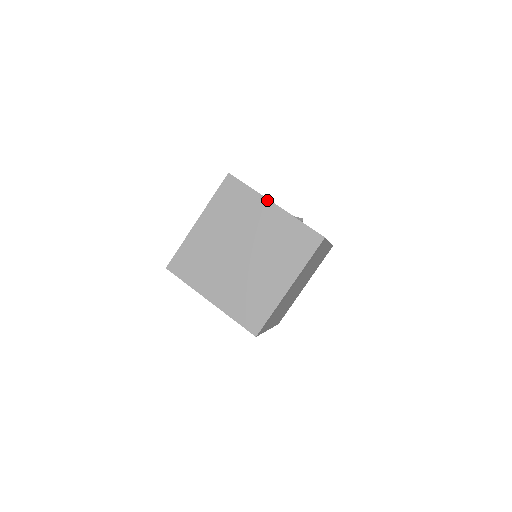
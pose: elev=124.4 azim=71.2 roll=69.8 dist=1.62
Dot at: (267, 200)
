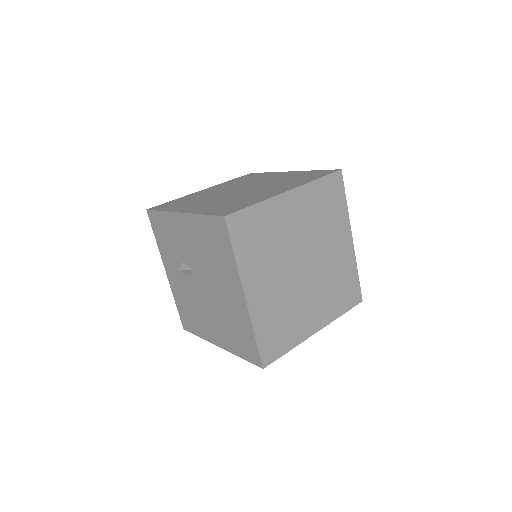
Dot at: (283, 172)
